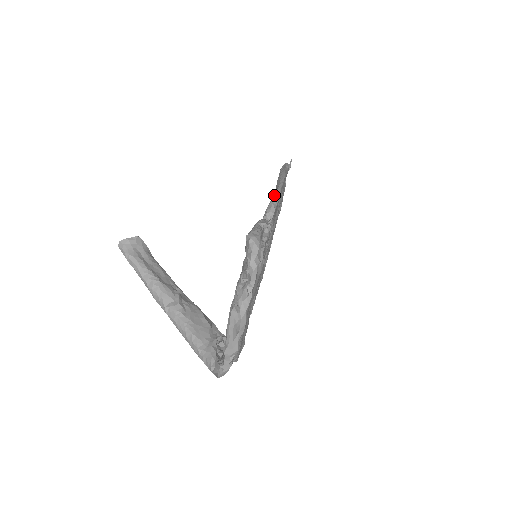
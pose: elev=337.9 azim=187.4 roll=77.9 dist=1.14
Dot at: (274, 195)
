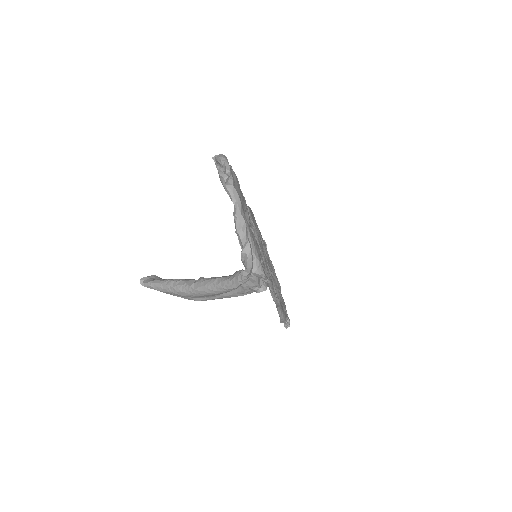
Dot at: occluded
